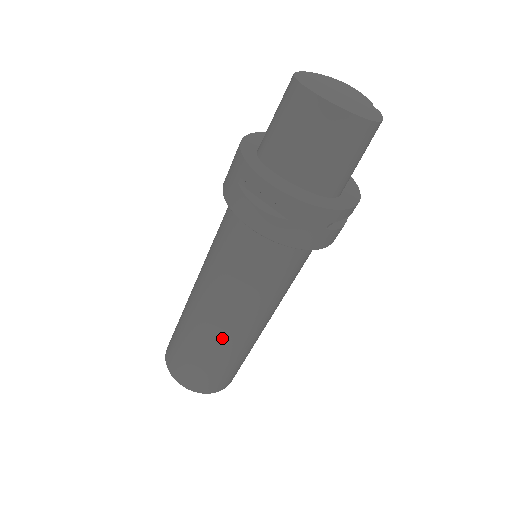
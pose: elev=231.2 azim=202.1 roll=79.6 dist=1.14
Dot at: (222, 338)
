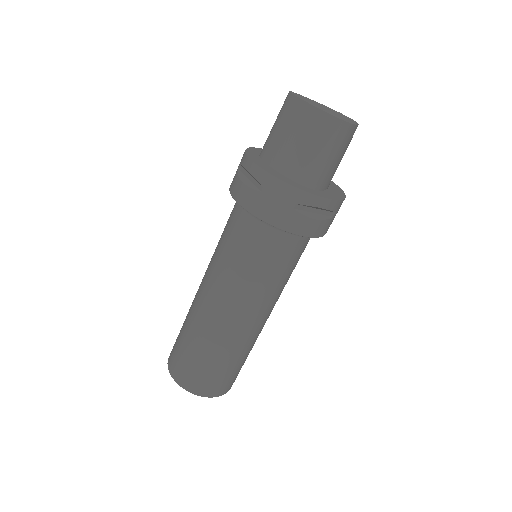
Dot at: (208, 322)
